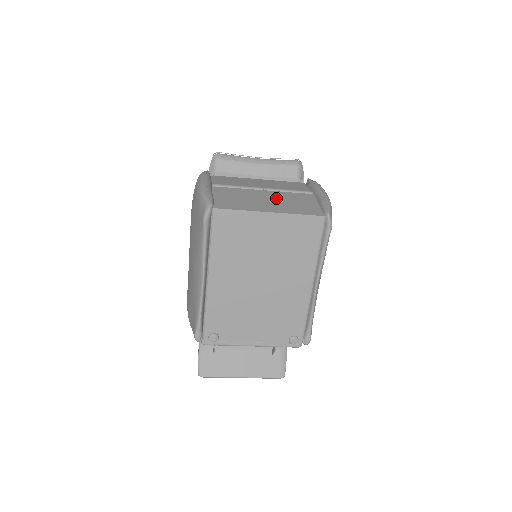
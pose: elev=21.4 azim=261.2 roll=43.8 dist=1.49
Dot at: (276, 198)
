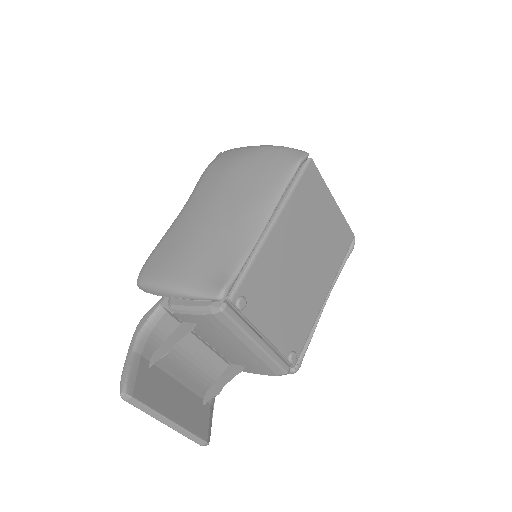
Dot at: occluded
